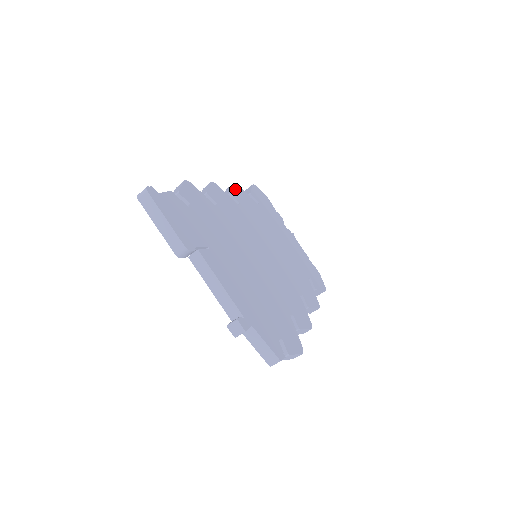
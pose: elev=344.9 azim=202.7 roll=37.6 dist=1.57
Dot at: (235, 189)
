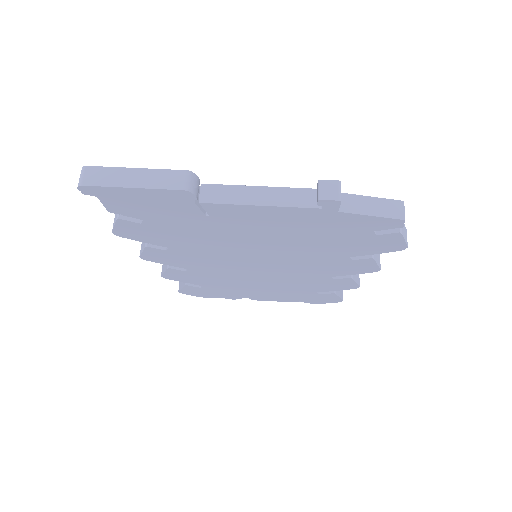
Dot at: occluded
